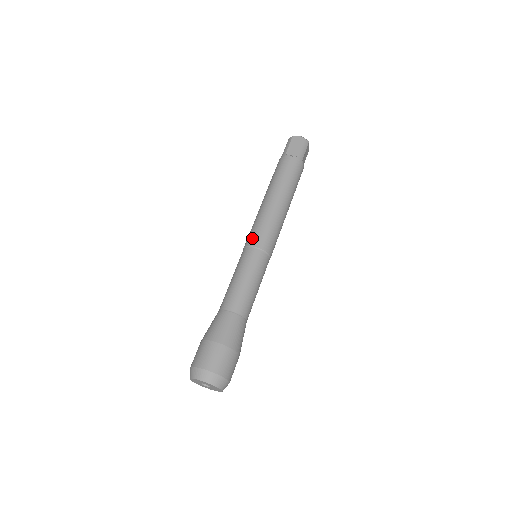
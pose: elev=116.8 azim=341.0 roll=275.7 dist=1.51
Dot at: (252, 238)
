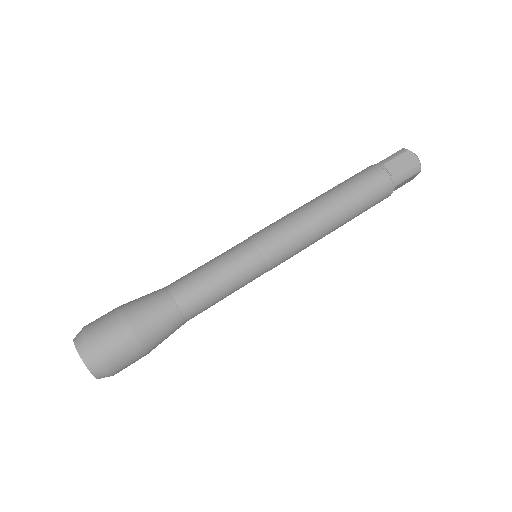
Dot at: (266, 234)
